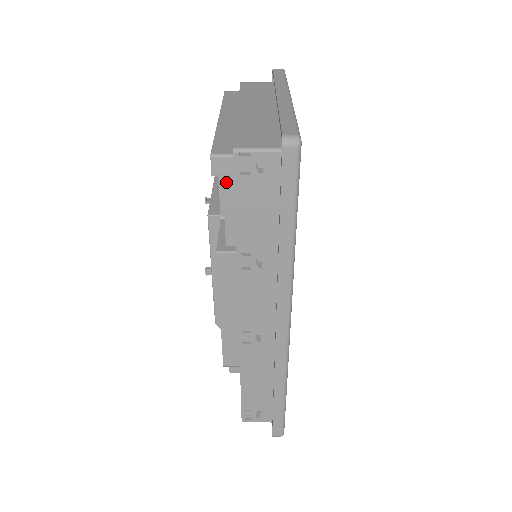
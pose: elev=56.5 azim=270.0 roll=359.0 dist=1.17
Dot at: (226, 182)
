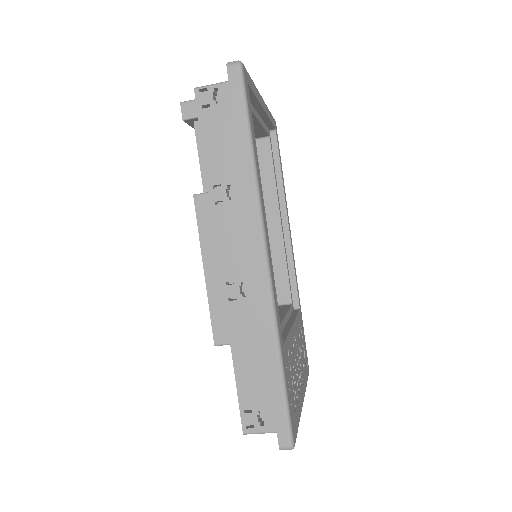
Dot at: (197, 130)
